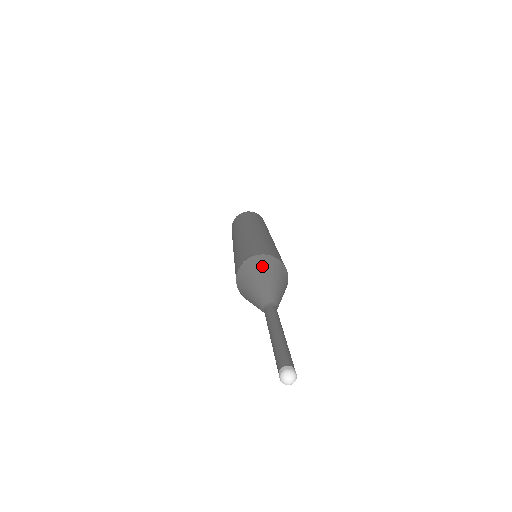
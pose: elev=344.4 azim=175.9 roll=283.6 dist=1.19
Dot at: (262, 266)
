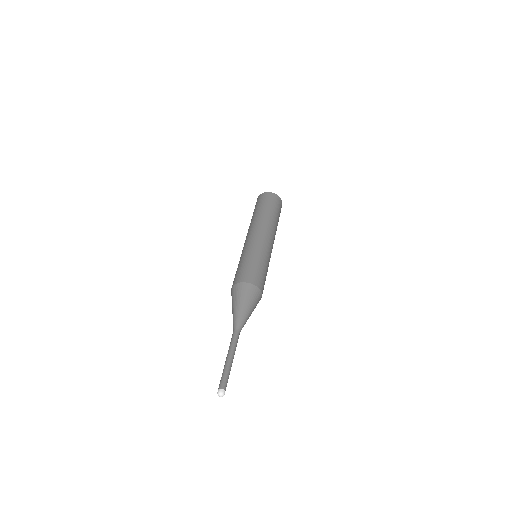
Dot at: (253, 299)
